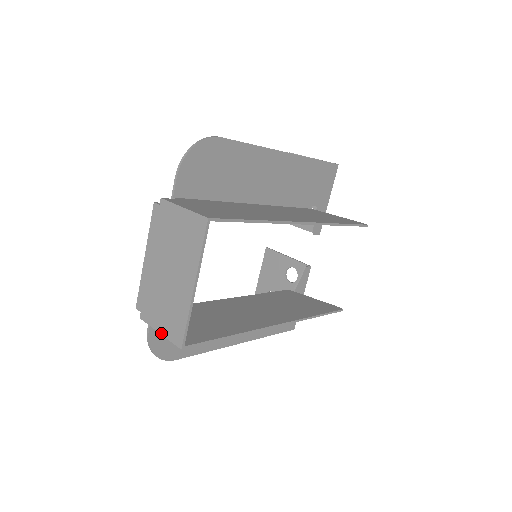
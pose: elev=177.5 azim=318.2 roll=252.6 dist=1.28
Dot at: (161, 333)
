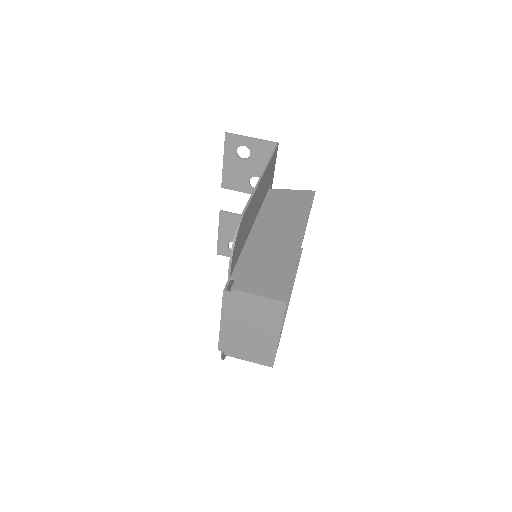
Dot at: (250, 361)
